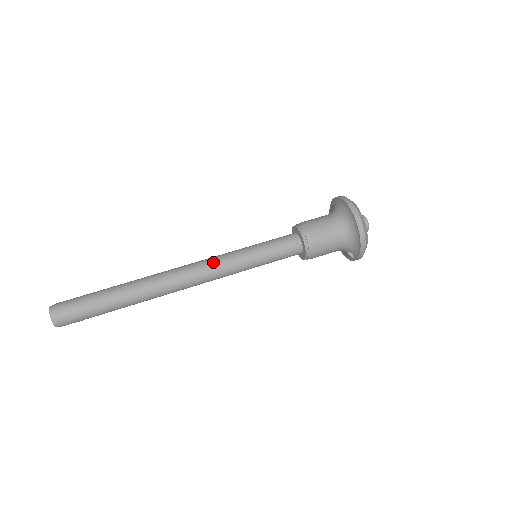
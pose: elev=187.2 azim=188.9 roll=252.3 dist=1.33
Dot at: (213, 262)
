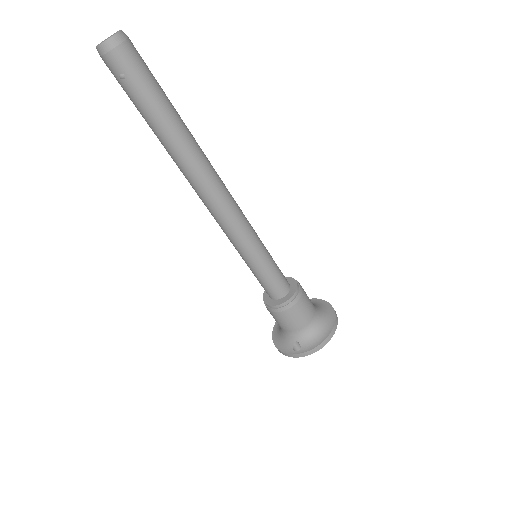
Dot at: occluded
